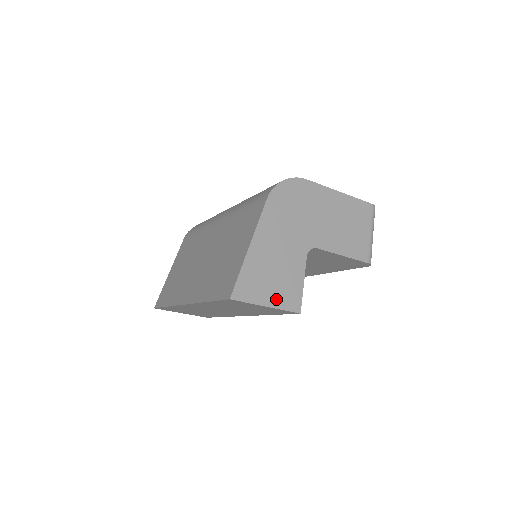
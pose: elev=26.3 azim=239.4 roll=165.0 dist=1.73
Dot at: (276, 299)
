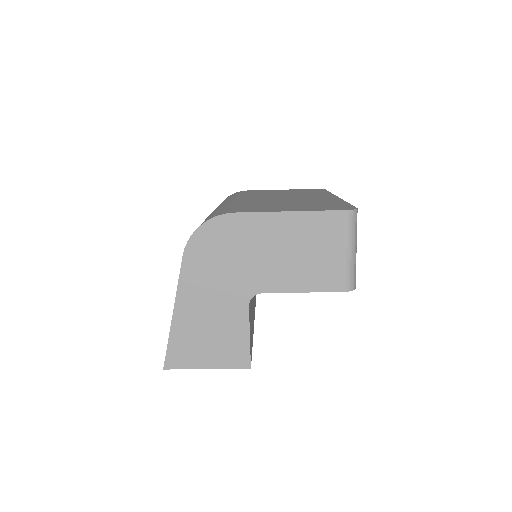
Dot at: (217, 359)
